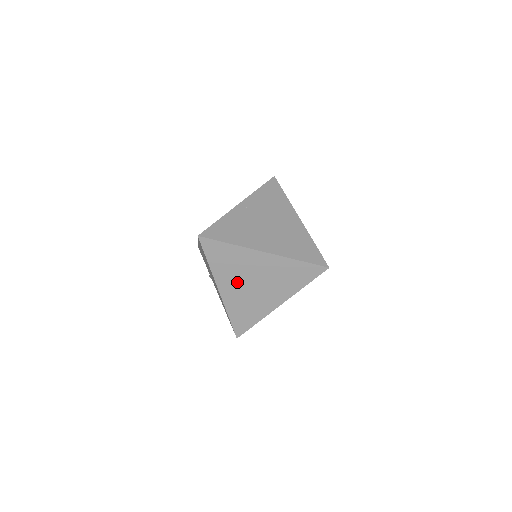
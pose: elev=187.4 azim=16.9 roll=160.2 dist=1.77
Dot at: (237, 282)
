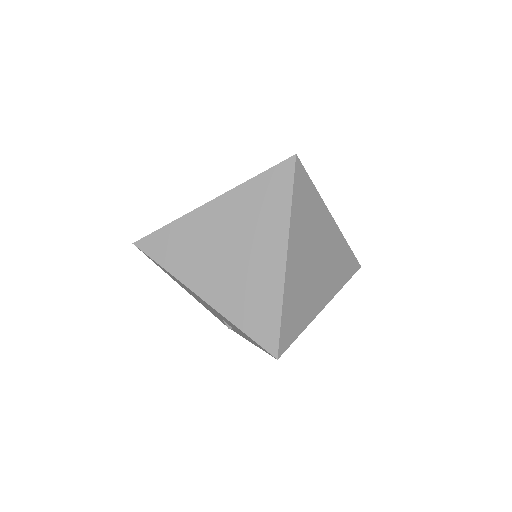
Dot at: (211, 267)
